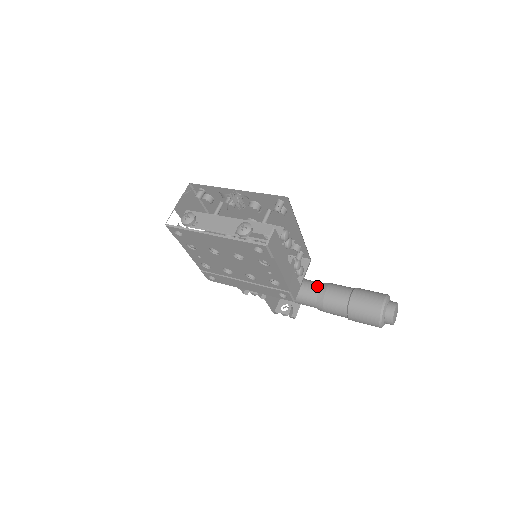
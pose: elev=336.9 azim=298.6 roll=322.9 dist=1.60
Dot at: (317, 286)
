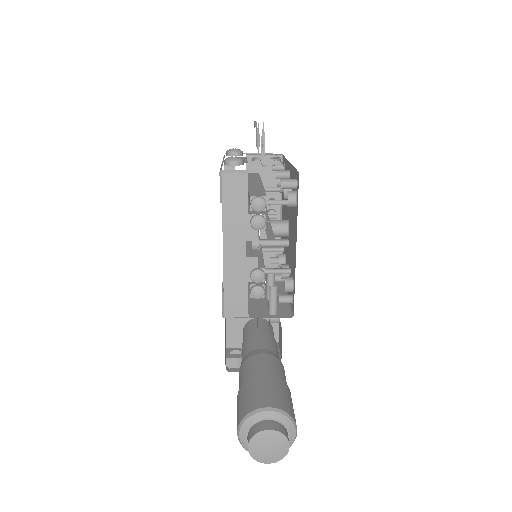
Dot at: (267, 347)
